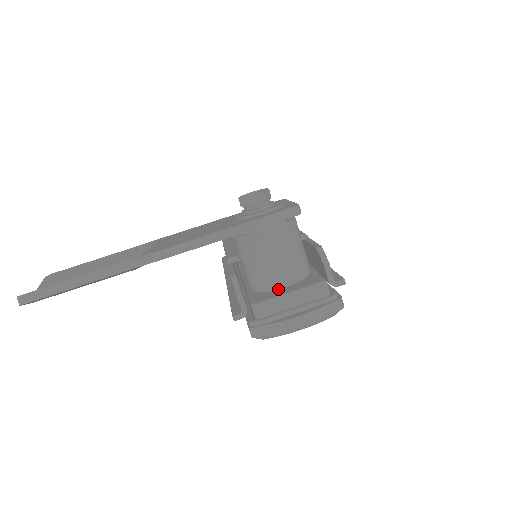
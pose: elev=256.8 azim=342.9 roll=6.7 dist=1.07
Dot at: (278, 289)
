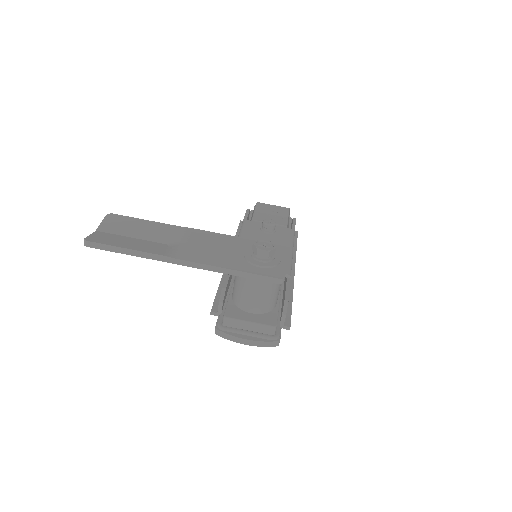
Dot at: (247, 312)
